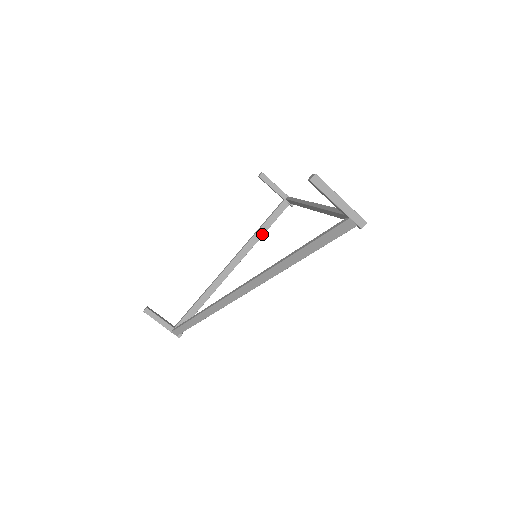
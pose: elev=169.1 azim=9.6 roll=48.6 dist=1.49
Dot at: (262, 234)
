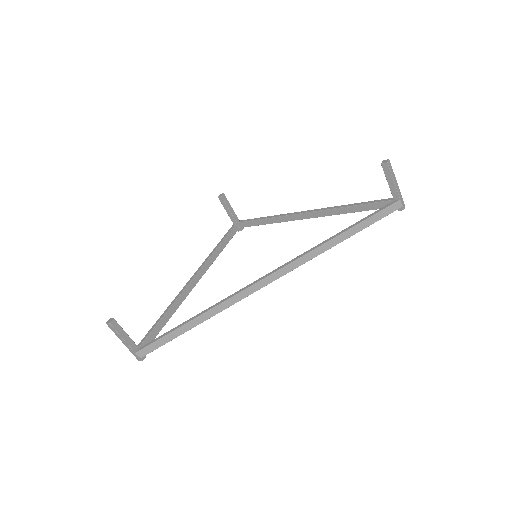
Dot at: (220, 252)
